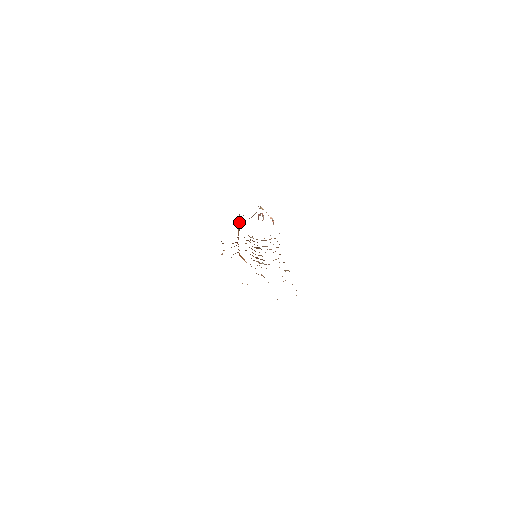
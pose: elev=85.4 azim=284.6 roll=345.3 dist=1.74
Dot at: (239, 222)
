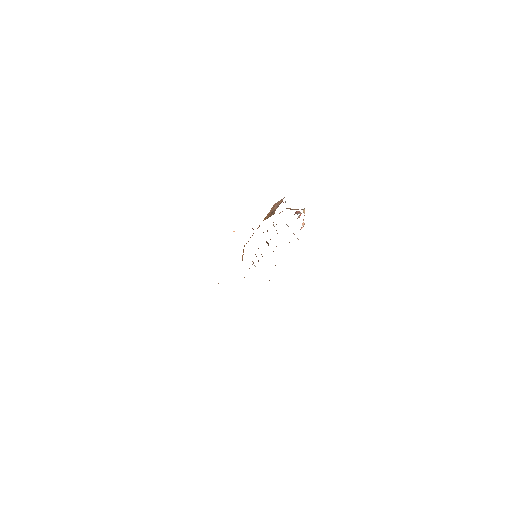
Dot at: (275, 209)
